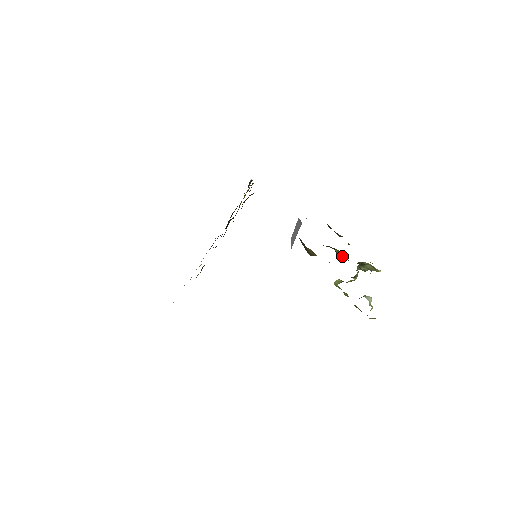
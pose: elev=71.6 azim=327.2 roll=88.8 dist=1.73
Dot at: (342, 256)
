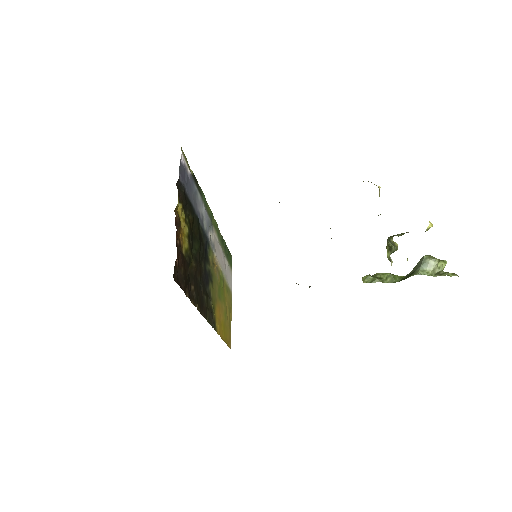
Dot at: occluded
